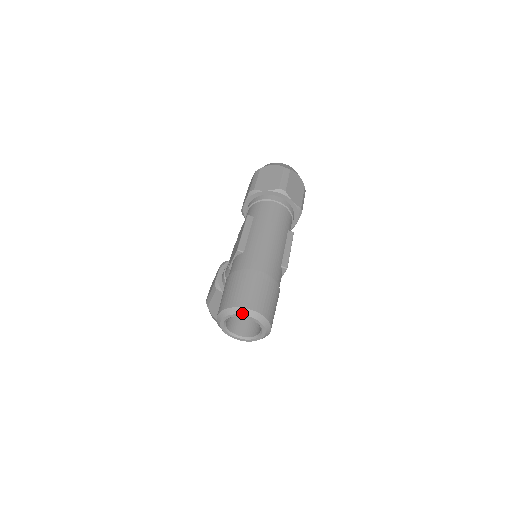
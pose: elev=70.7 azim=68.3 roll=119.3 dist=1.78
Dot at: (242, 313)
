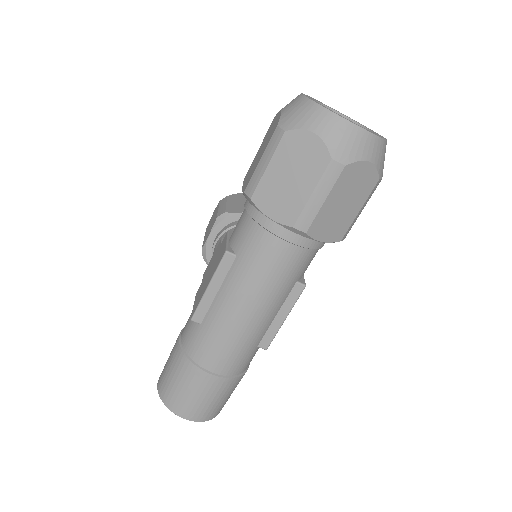
Dot at: (175, 414)
